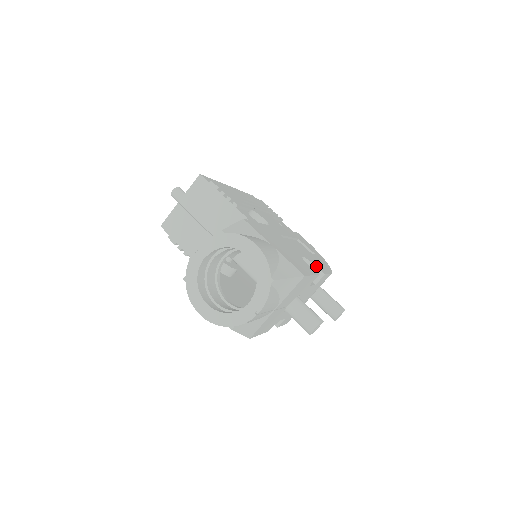
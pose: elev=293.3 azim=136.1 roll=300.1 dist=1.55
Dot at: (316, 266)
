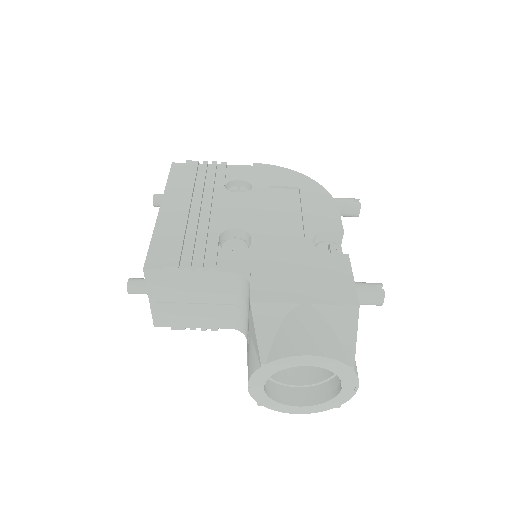
Dot at: (329, 231)
